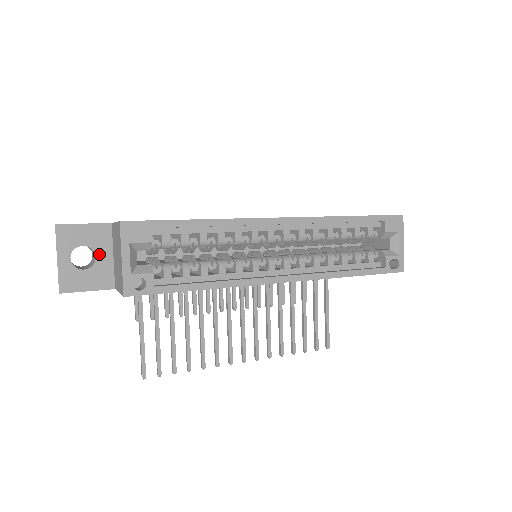
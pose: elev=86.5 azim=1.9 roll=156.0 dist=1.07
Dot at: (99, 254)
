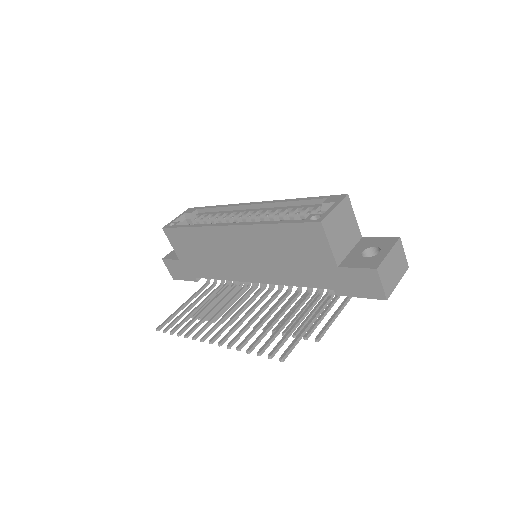
Dot at: occluded
